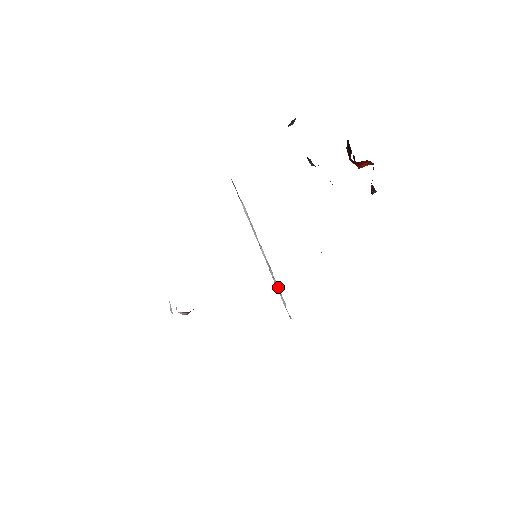
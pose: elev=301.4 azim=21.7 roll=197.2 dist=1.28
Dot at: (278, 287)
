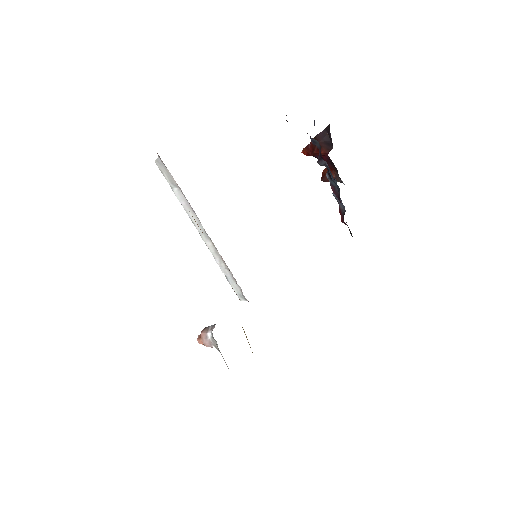
Dot at: (231, 276)
